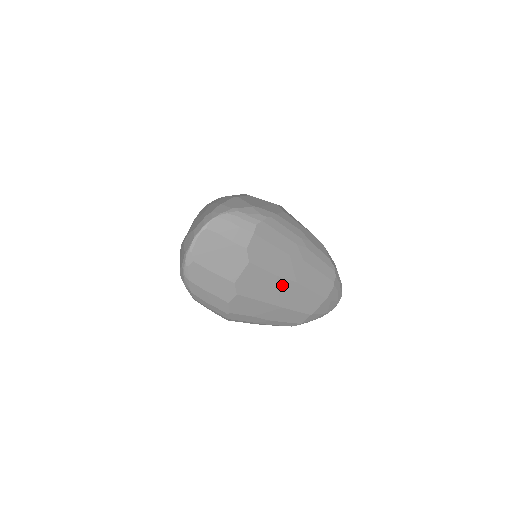
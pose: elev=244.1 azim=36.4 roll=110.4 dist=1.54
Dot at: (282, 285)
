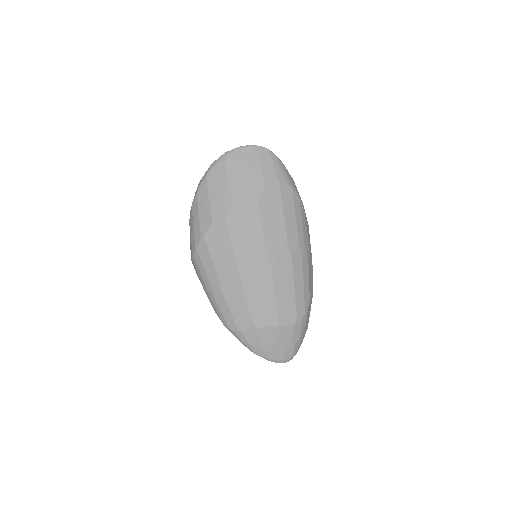
Dot at: (260, 256)
